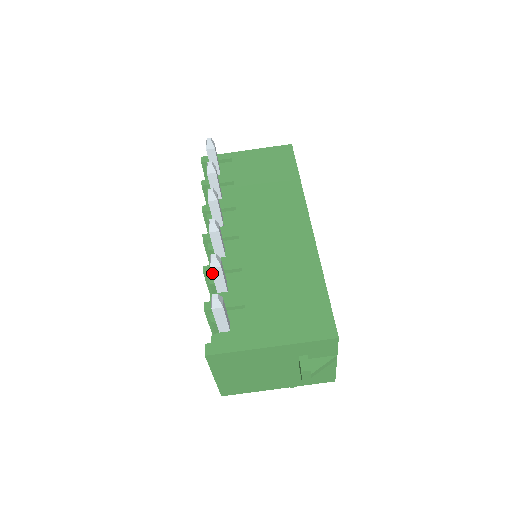
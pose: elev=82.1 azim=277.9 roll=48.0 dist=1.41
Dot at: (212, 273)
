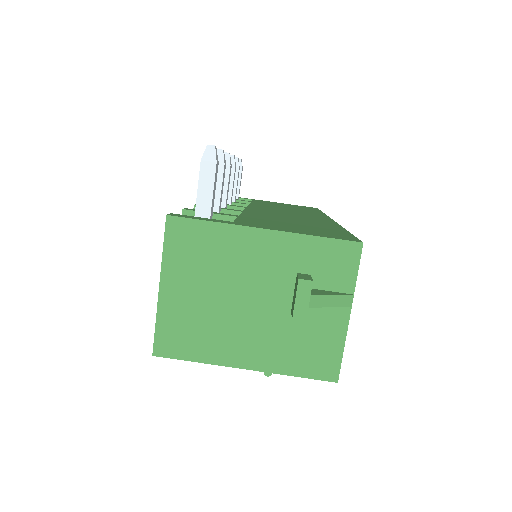
Dot at: occluded
